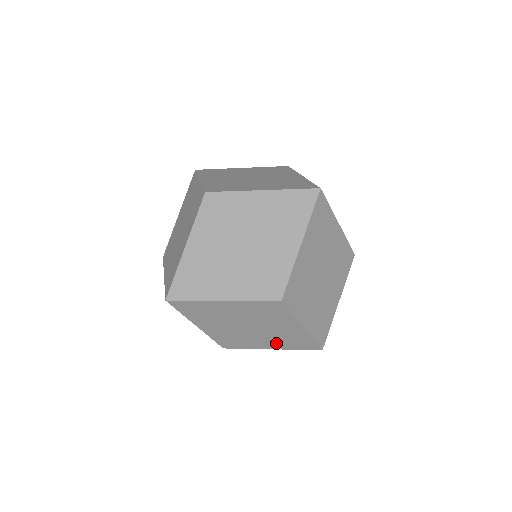
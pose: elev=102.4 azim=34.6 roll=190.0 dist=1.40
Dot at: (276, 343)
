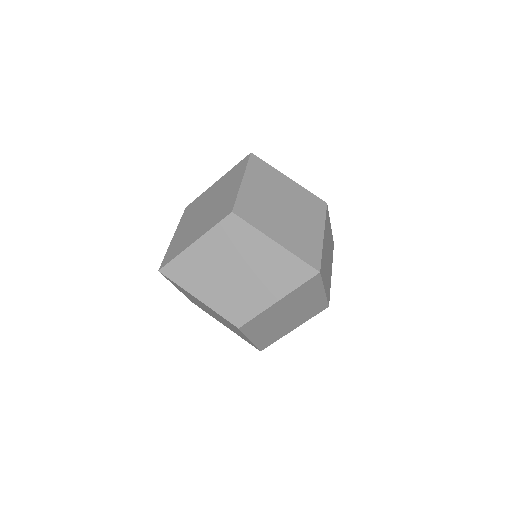
Dot at: occluded
